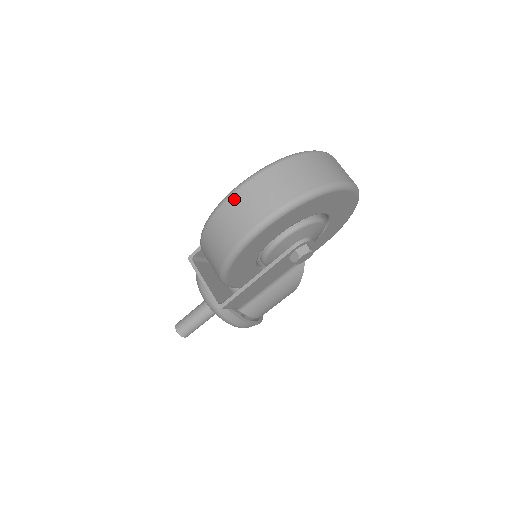
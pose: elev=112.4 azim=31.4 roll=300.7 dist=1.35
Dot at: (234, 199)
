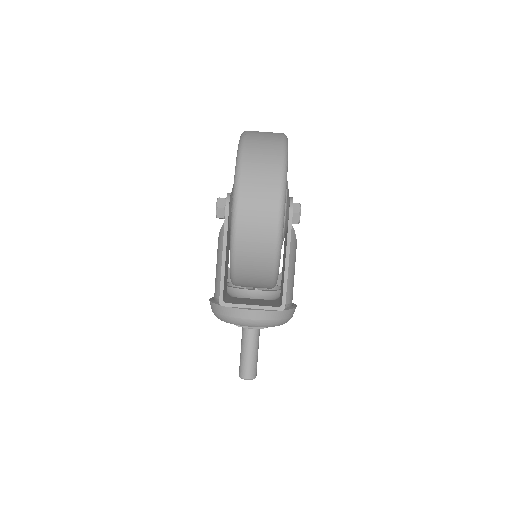
Dot at: (243, 207)
